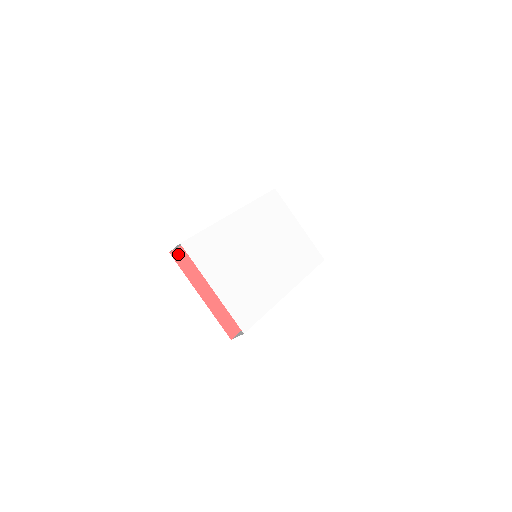
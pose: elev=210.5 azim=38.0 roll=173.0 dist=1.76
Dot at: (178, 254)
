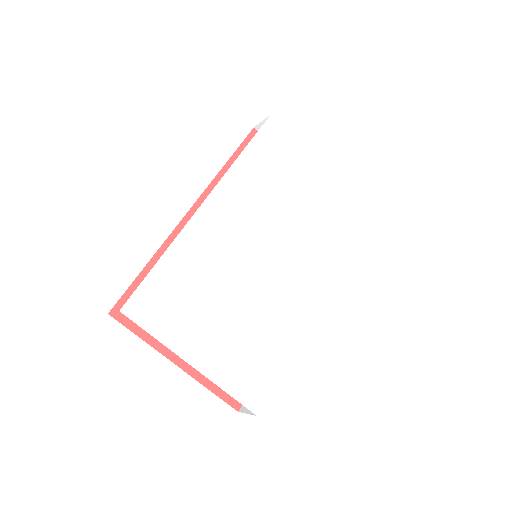
Dot at: occluded
